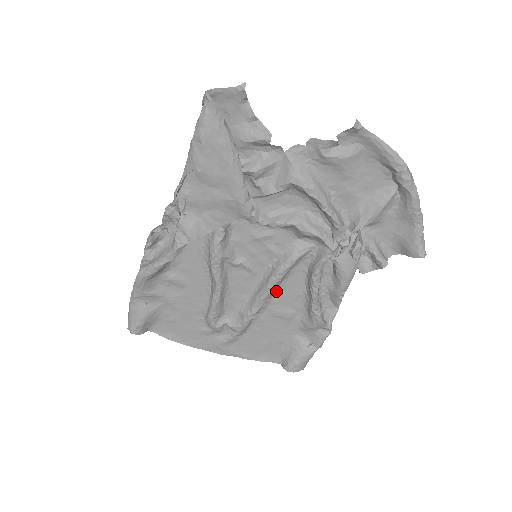
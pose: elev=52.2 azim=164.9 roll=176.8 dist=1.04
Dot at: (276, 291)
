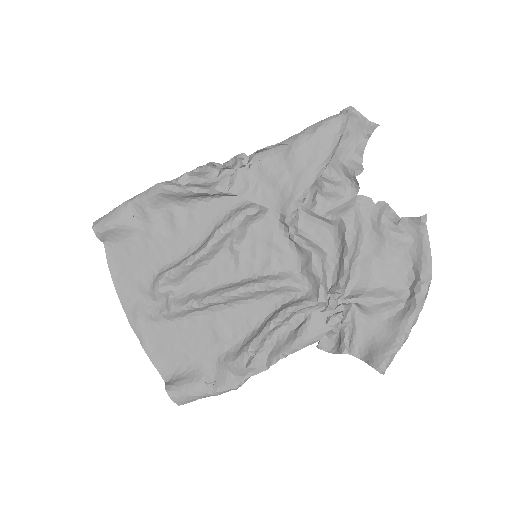
Dot at: (237, 303)
